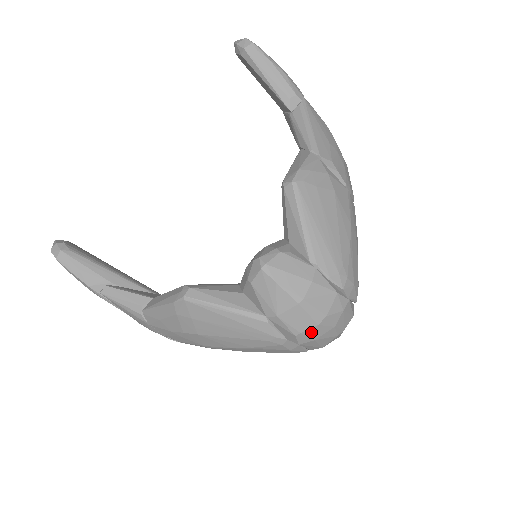
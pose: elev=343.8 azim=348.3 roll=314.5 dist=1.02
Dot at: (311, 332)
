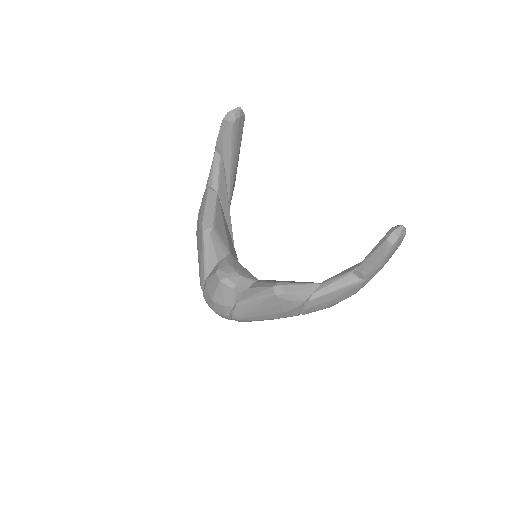
Dot at: (207, 302)
